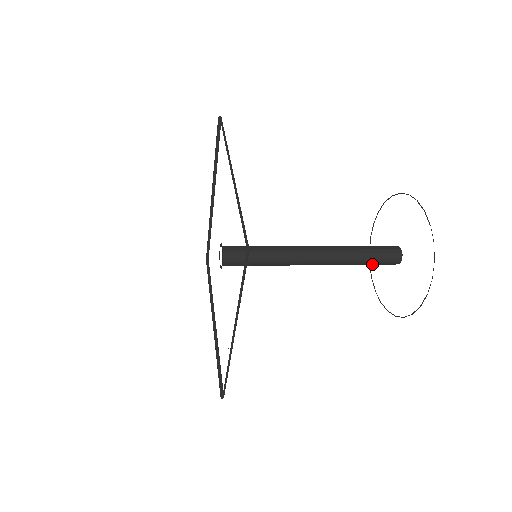
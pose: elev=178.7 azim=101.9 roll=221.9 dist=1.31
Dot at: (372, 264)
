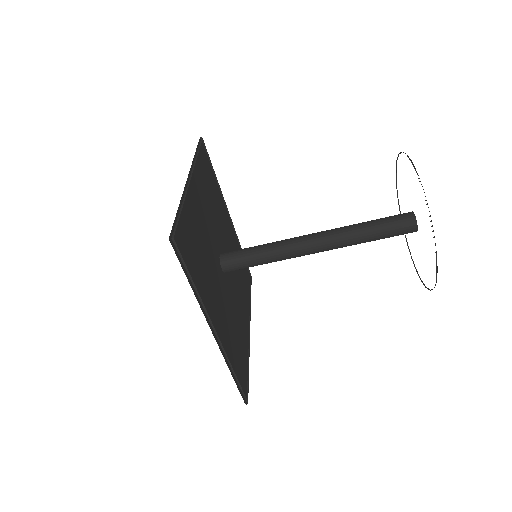
Dot at: (384, 238)
